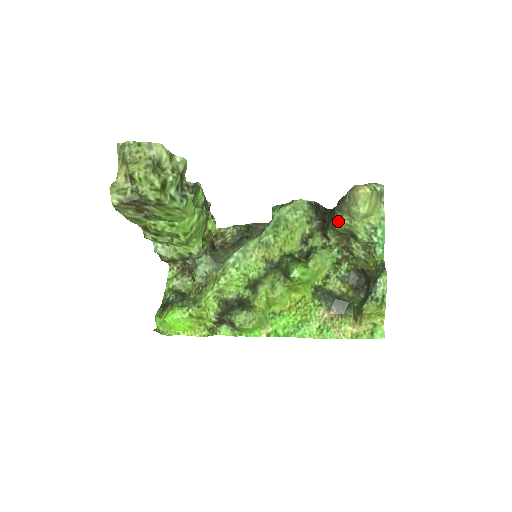
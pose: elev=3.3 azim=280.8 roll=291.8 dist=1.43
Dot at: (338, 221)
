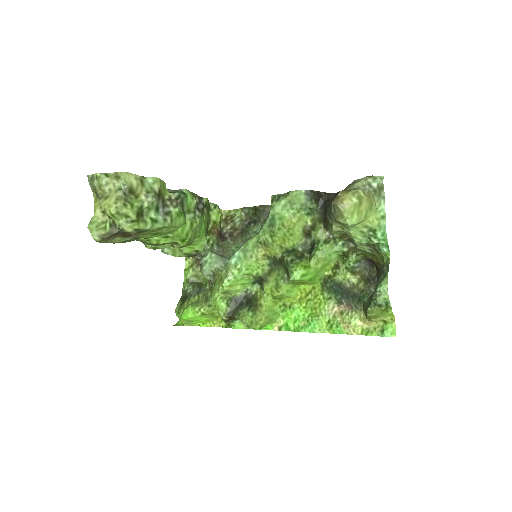
Dot at: (330, 227)
